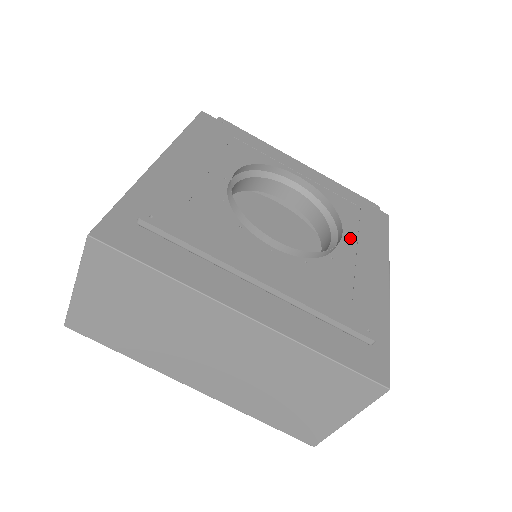
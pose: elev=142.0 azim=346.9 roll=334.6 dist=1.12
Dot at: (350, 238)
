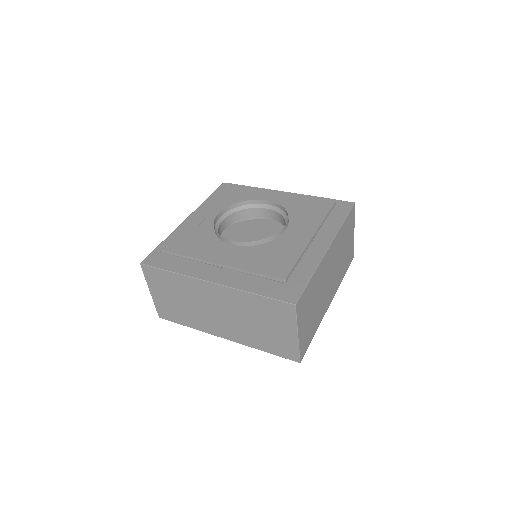
Dot at: (296, 227)
